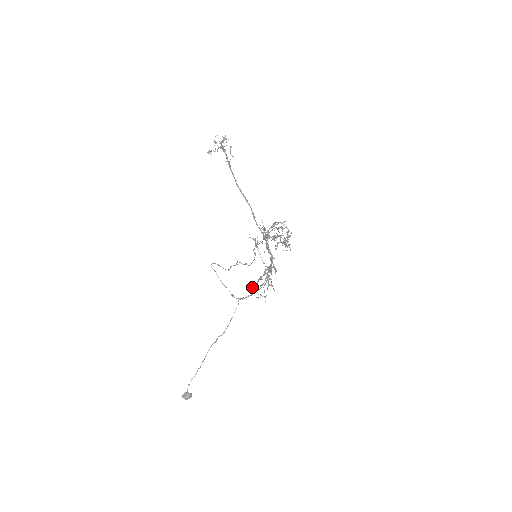
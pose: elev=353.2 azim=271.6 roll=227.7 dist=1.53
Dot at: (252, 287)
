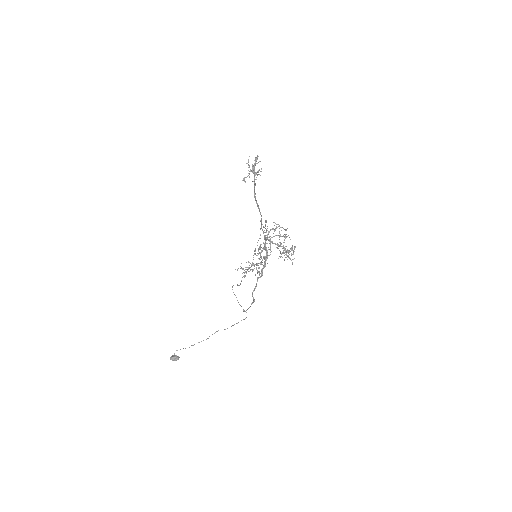
Dot at: (253, 291)
